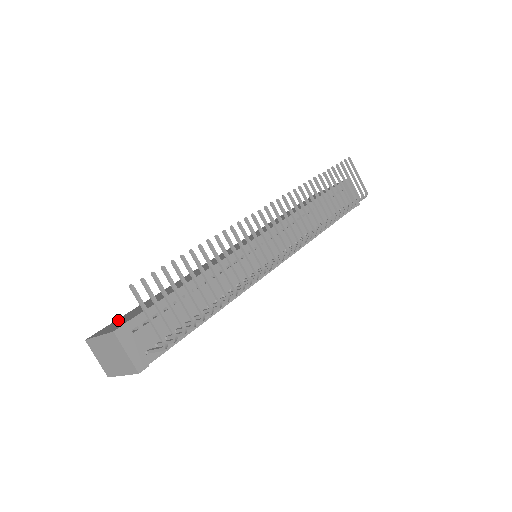
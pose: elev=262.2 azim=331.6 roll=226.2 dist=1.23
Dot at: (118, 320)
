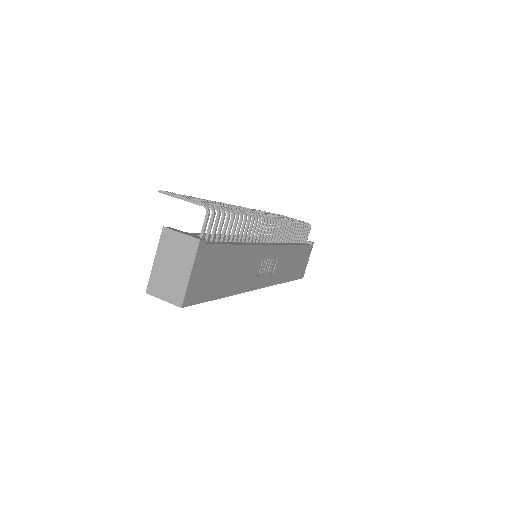
Dot at: occluded
